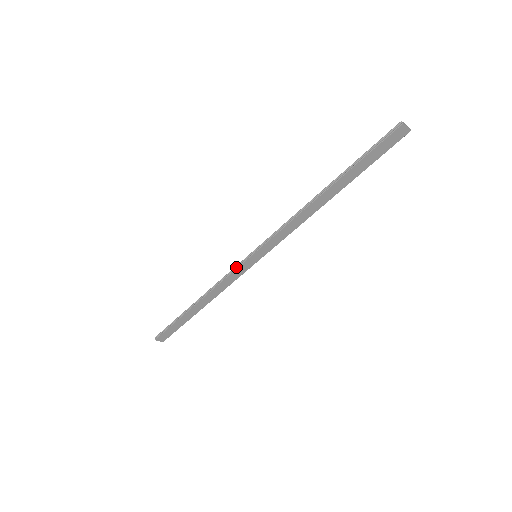
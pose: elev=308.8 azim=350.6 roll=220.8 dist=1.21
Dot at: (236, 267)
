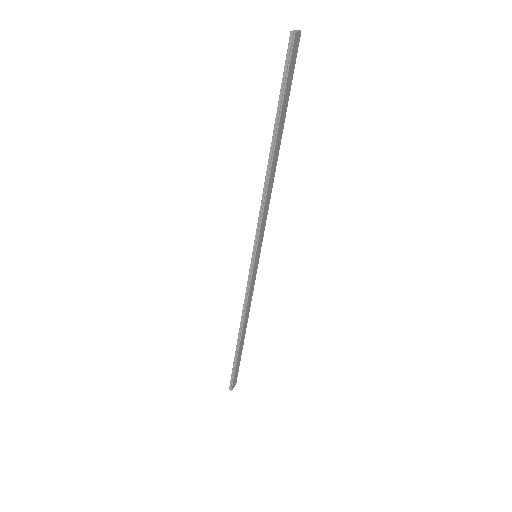
Dot at: (249, 281)
